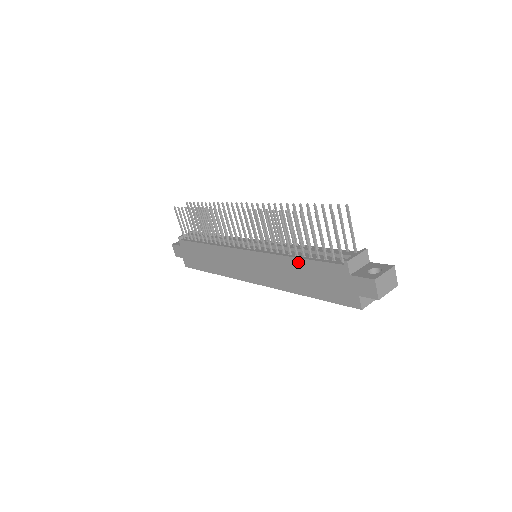
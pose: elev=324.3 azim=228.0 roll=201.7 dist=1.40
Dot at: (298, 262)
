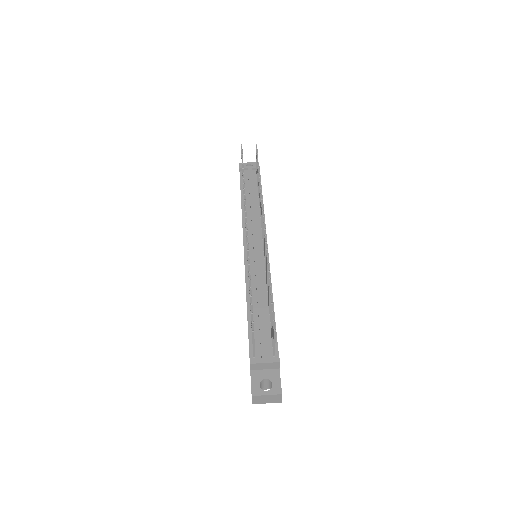
Dot at: (247, 313)
